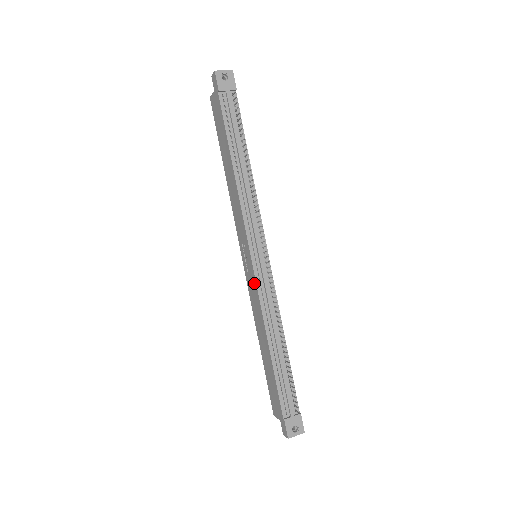
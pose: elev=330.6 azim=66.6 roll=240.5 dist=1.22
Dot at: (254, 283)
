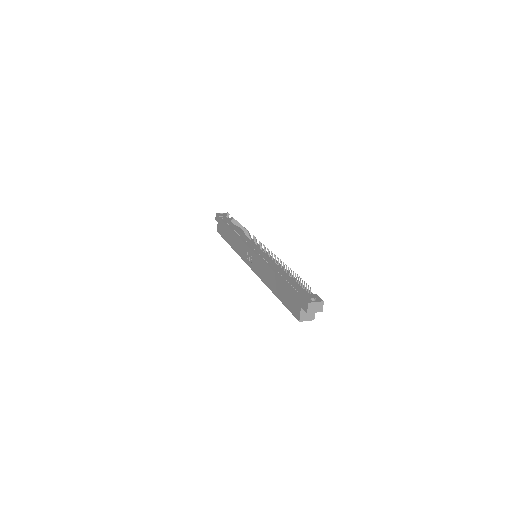
Dot at: (256, 258)
